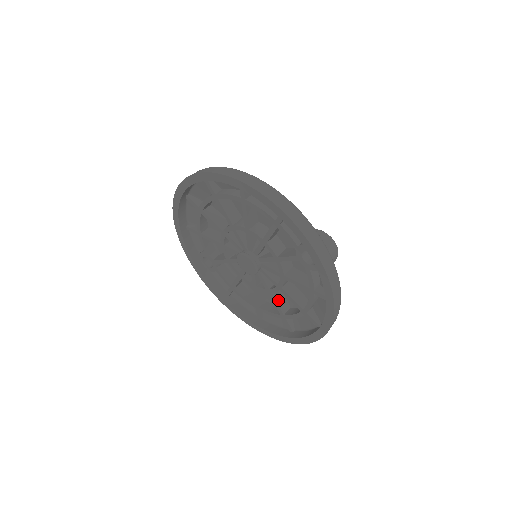
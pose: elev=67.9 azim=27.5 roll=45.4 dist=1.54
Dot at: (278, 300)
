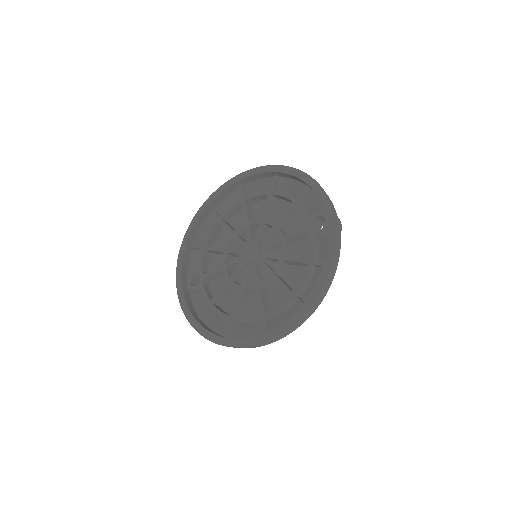
Dot at: (263, 298)
